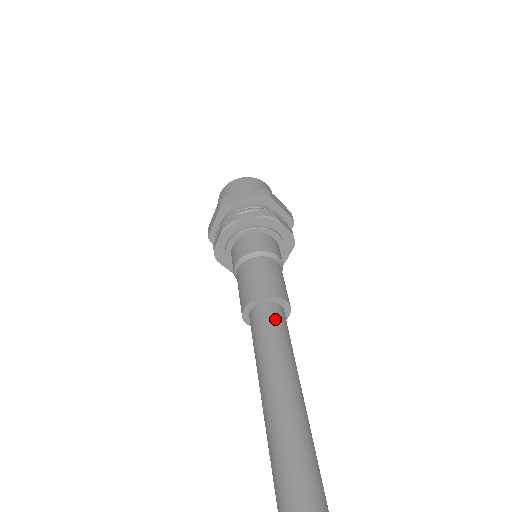
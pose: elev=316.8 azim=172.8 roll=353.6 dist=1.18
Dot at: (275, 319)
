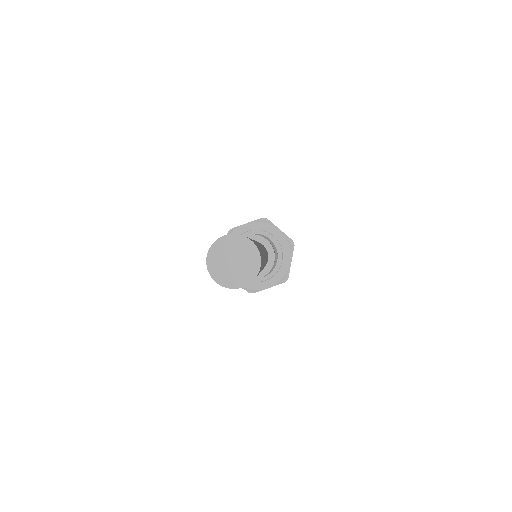
Dot at: (266, 250)
